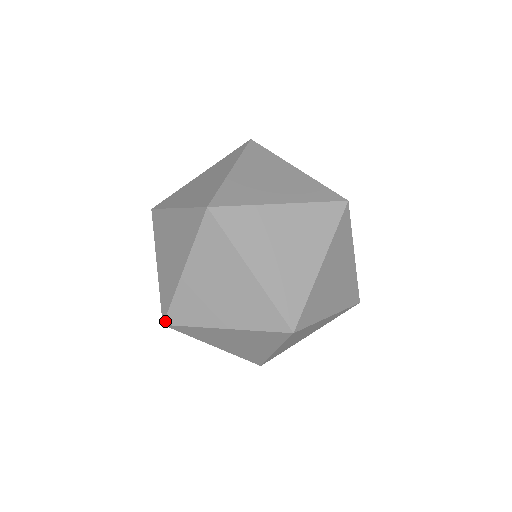
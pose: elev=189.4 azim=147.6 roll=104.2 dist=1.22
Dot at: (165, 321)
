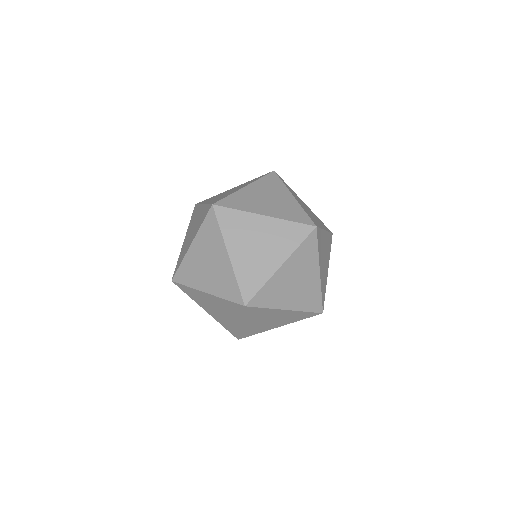
Dot at: (173, 278)
